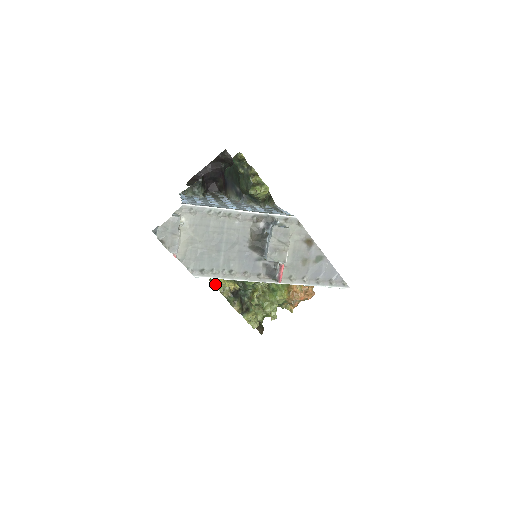
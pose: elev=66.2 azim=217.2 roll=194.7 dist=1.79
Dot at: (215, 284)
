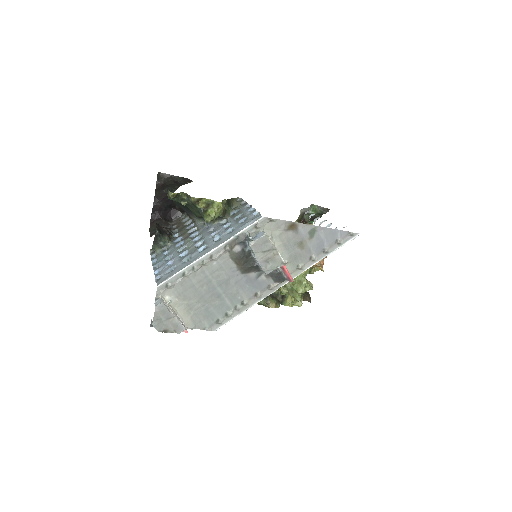
Dot at: occluded
